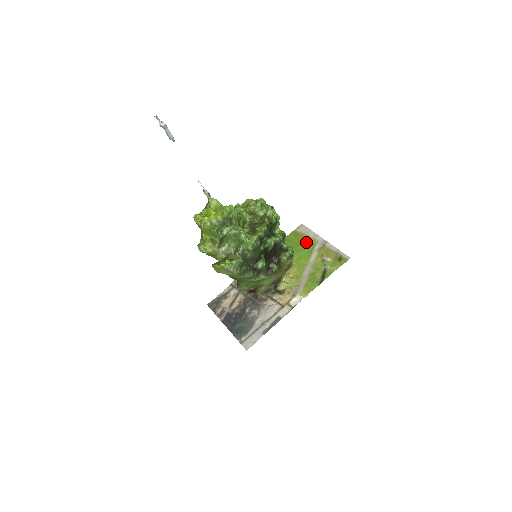
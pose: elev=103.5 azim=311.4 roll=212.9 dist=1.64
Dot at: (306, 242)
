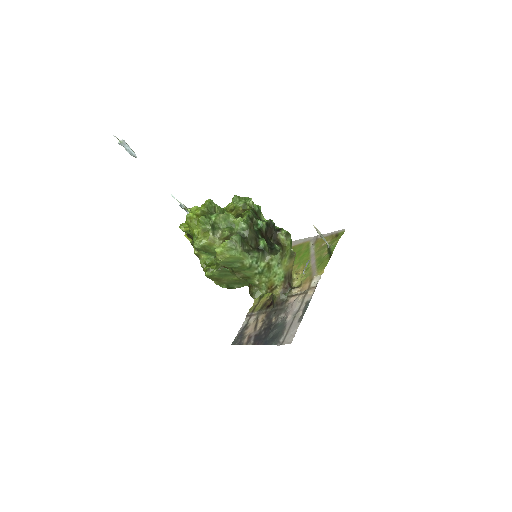
Dot at: (300, 248)
